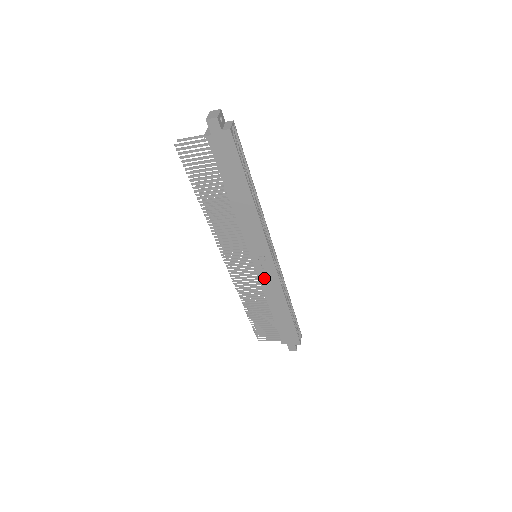
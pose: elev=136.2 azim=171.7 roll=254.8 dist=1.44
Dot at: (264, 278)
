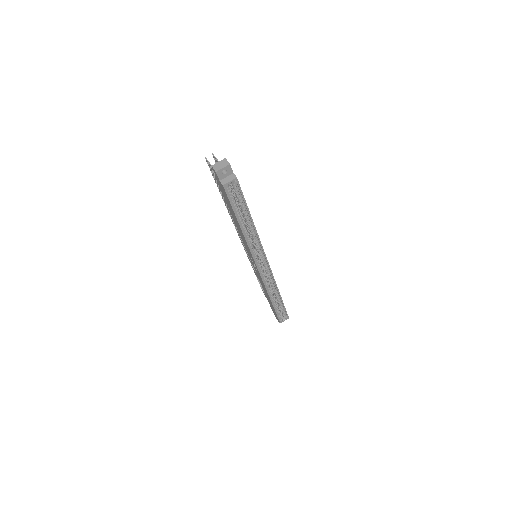
Dot at: occluded
